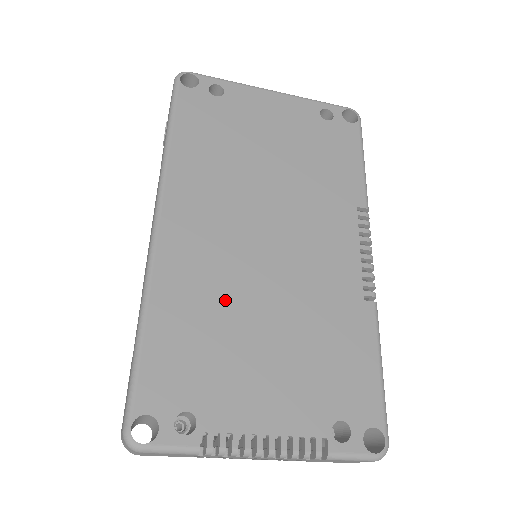
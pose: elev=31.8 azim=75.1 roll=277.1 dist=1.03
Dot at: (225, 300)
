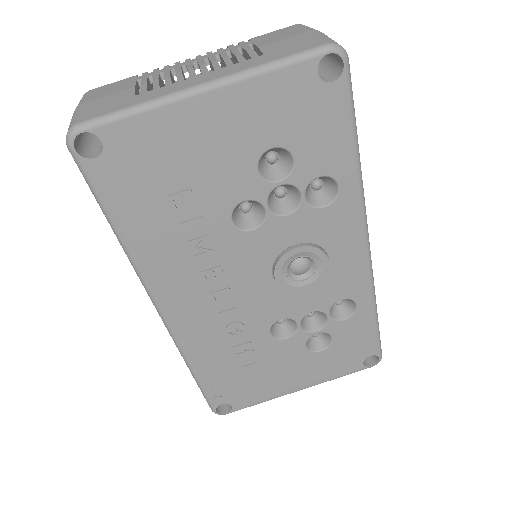
Dot at: occluded
